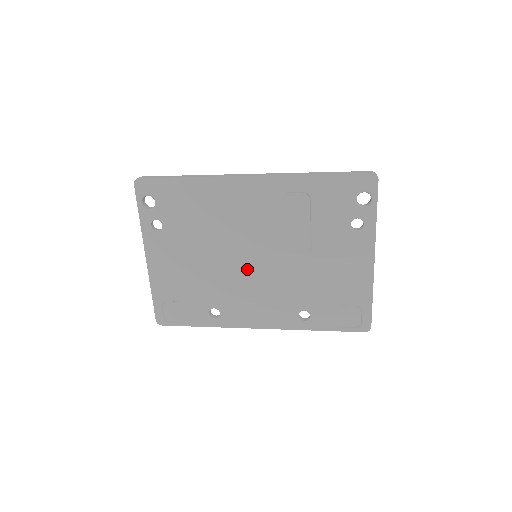
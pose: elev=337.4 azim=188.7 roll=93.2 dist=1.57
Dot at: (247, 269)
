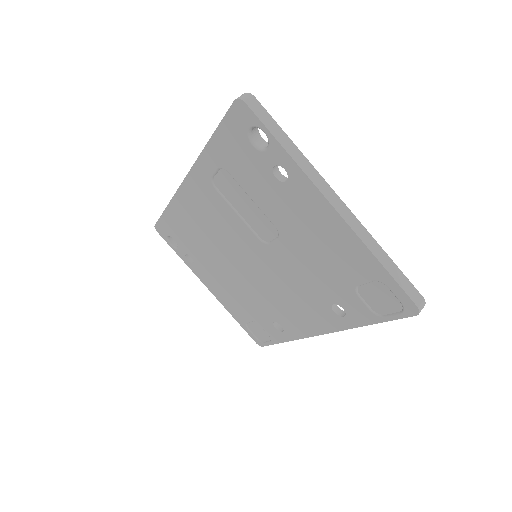
Dot at: (258, 274)
